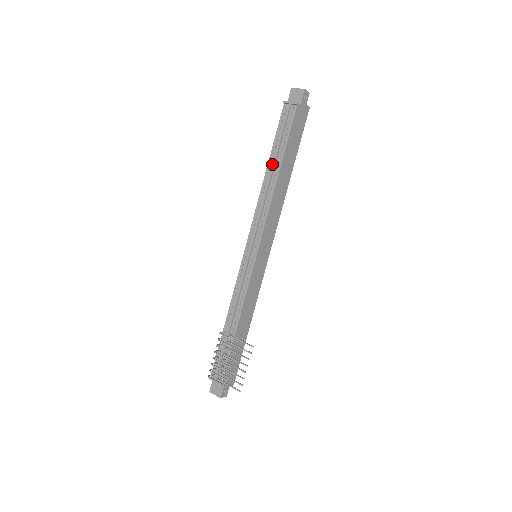
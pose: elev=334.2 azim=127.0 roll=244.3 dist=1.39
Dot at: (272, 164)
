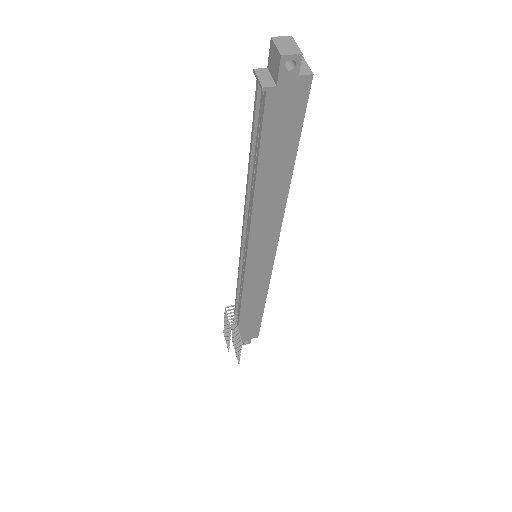
Dot at: (248, 170)
